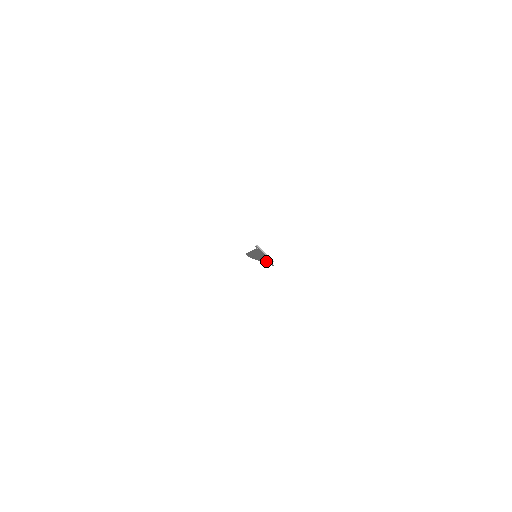
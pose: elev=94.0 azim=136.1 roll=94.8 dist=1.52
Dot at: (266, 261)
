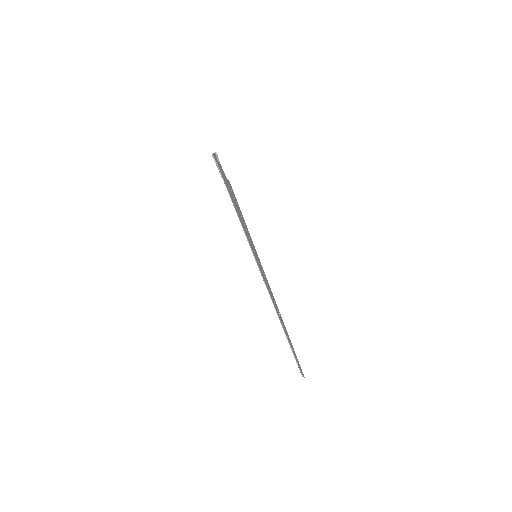
Dot at: (239, 210)
